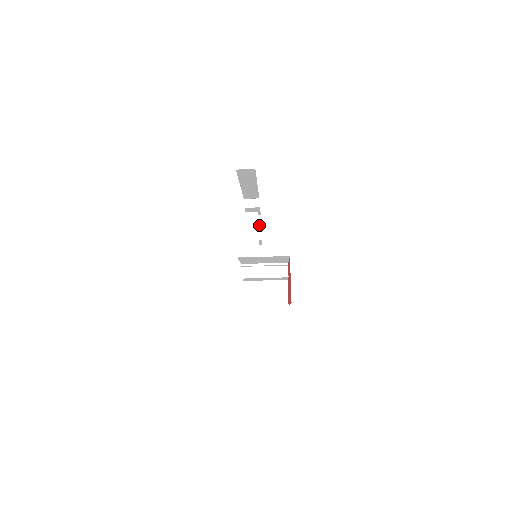
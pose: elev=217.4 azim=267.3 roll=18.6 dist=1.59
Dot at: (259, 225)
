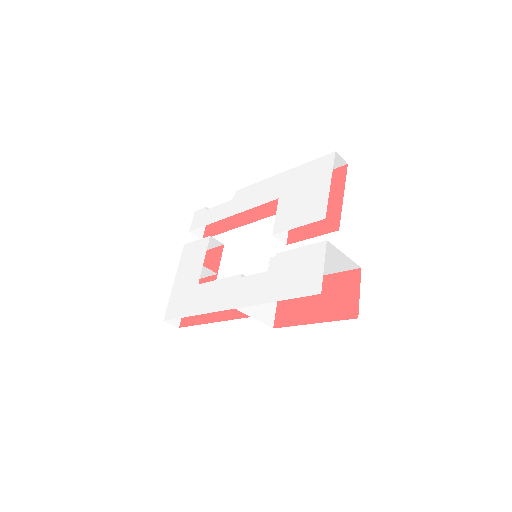
Dot at: (203, 229)
